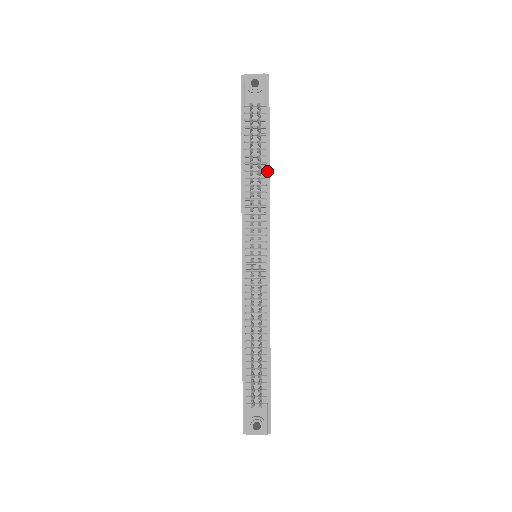
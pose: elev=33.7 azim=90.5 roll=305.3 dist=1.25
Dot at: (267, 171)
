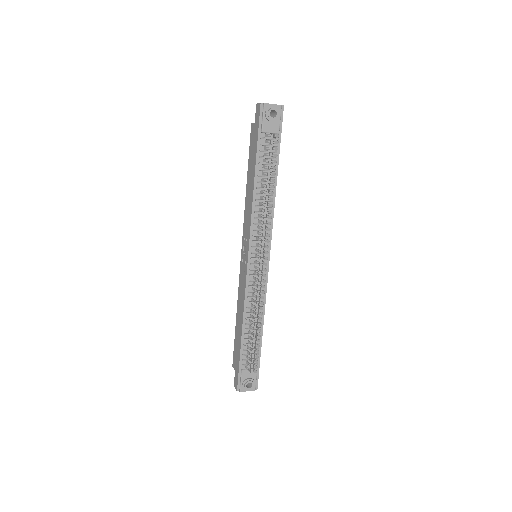
Dot at: (274, 189)
